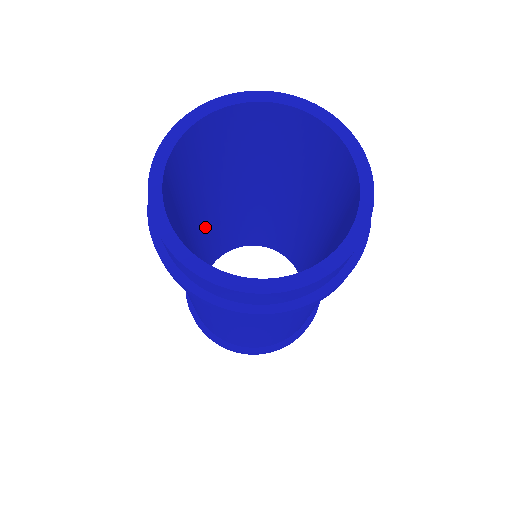
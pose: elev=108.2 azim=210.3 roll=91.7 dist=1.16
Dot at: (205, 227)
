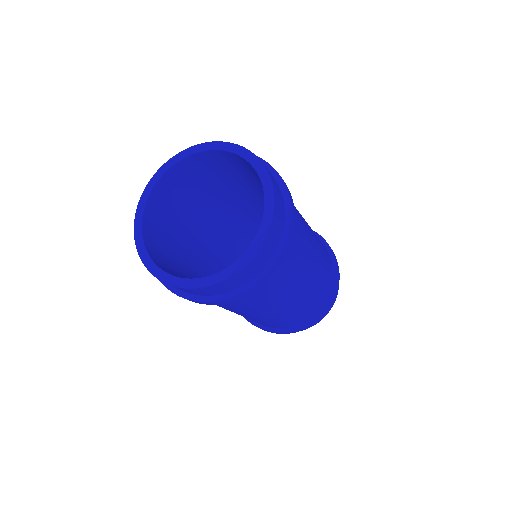
Dot at: (228, 234)
